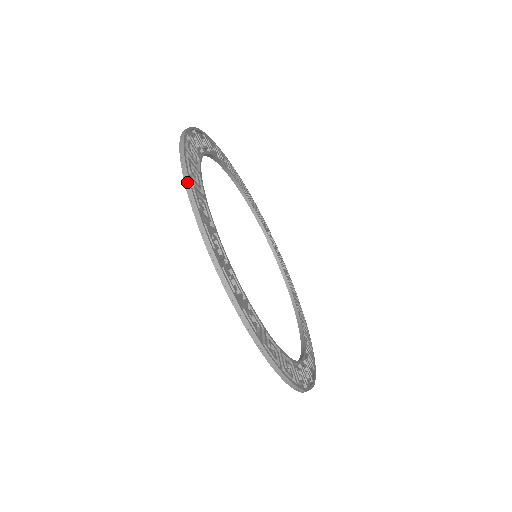
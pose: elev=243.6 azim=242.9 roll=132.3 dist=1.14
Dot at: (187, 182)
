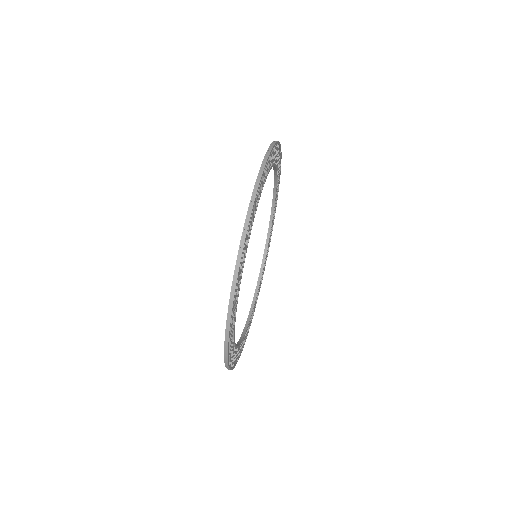
Dot at: occluded
